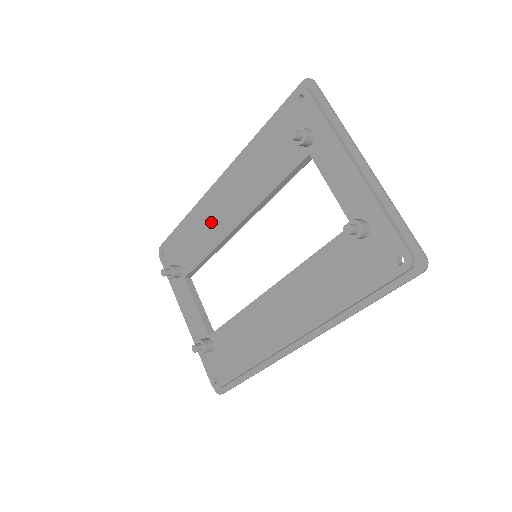
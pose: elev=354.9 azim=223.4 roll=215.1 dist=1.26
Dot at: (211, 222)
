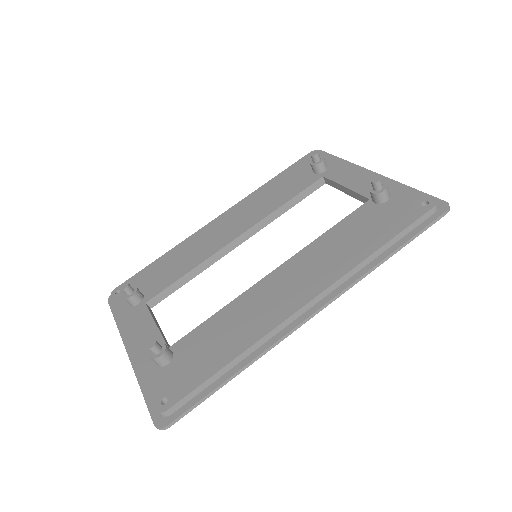
Dot at: (202, 245)
